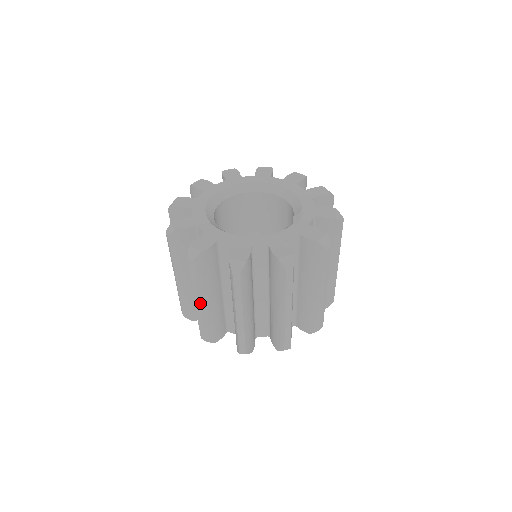
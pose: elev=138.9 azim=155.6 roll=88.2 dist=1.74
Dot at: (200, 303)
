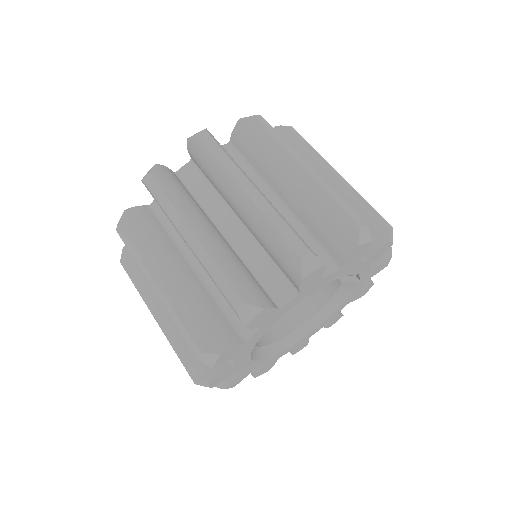
Dot at: (192, 230)
